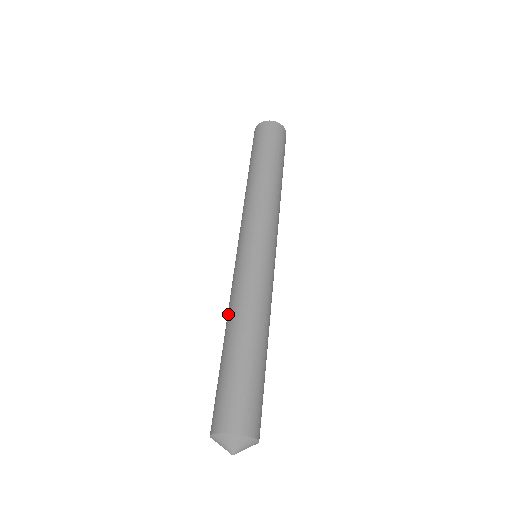
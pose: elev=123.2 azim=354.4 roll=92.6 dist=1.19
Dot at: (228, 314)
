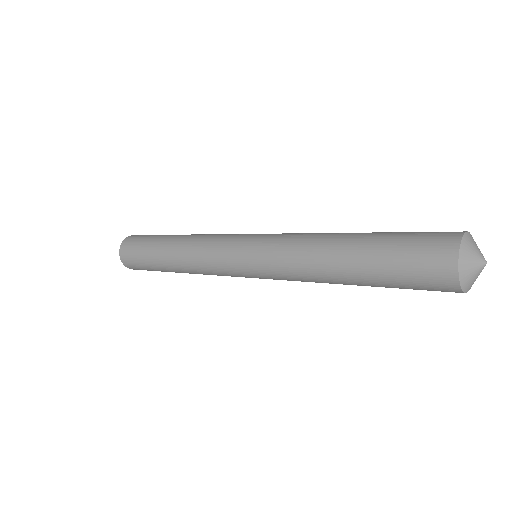
Dot at: (312, 247)
